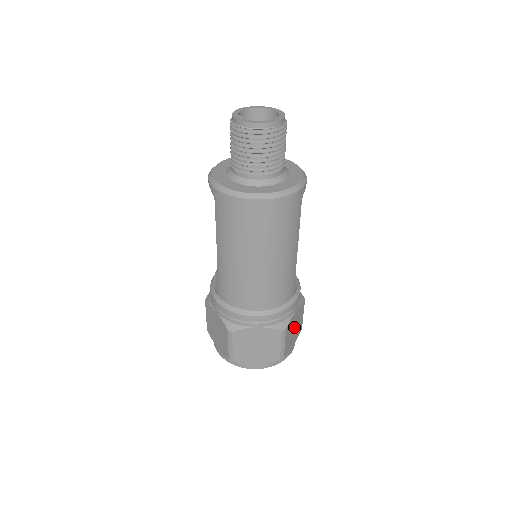
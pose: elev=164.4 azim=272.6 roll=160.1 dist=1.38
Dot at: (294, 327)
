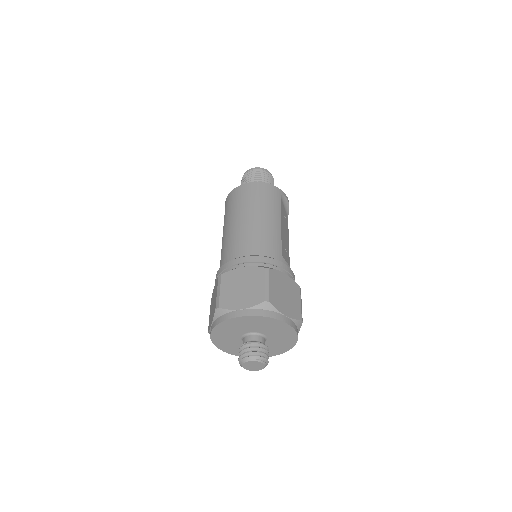
Dot at: (285, 292)
